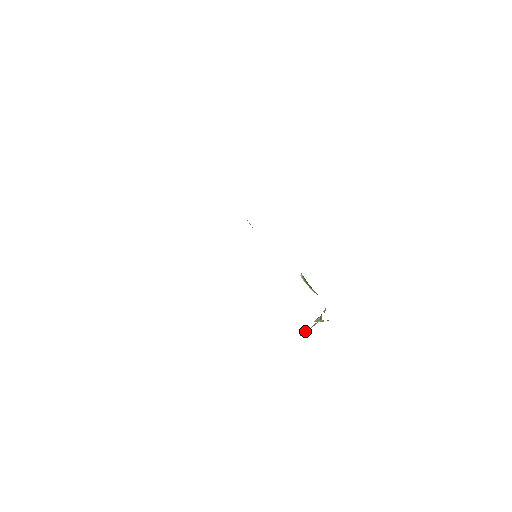
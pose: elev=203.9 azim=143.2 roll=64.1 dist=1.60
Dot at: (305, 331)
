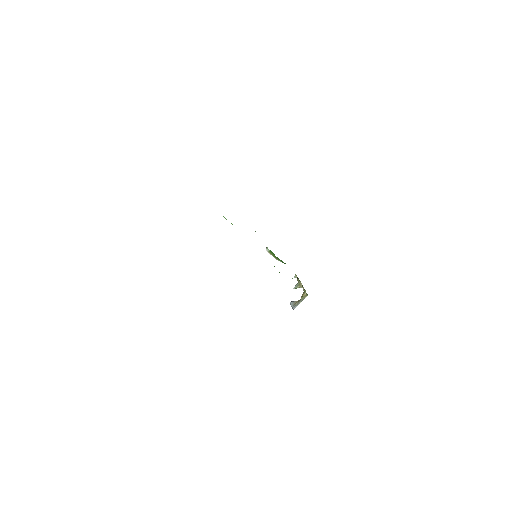
Dot at: (294, 302)
